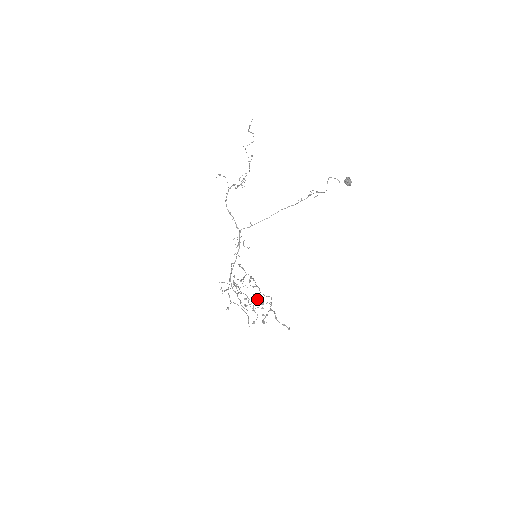
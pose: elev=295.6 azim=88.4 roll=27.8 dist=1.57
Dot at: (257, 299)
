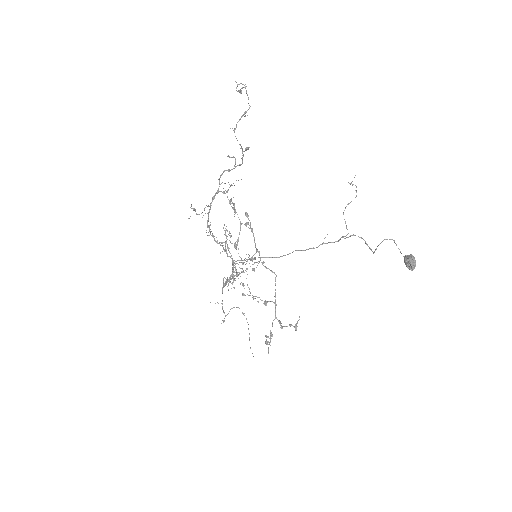
Dot at: occluded
